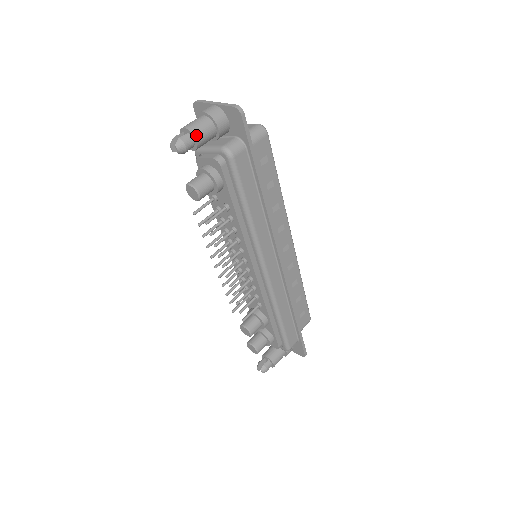
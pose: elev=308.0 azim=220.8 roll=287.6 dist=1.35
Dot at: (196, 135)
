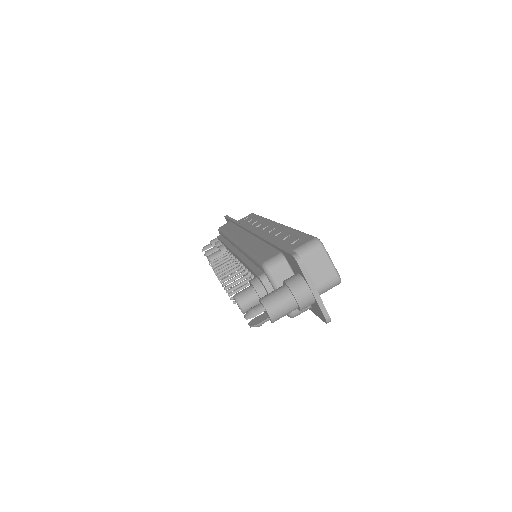
Dot at: occluded
